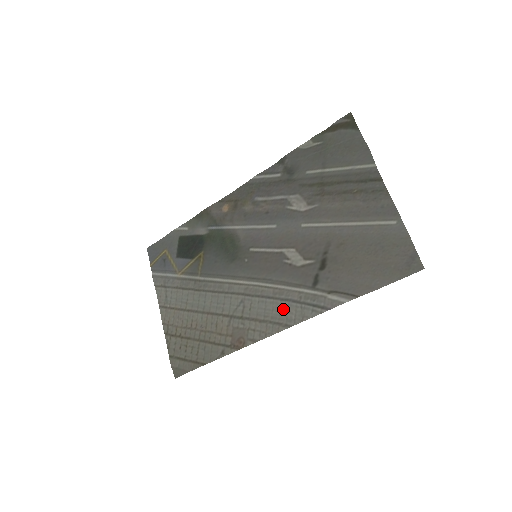
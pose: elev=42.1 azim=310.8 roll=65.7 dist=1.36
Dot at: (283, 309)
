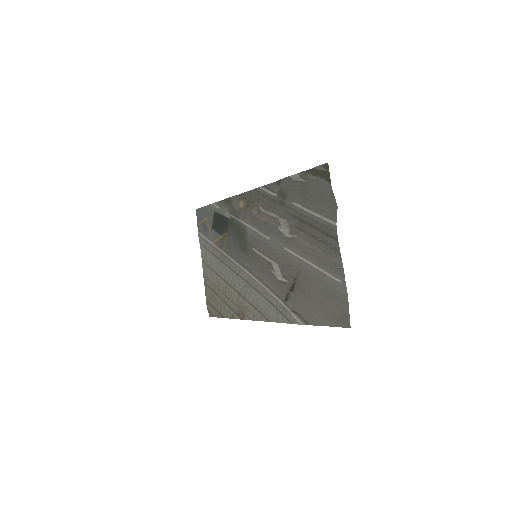
Dot at: (267, 307)
